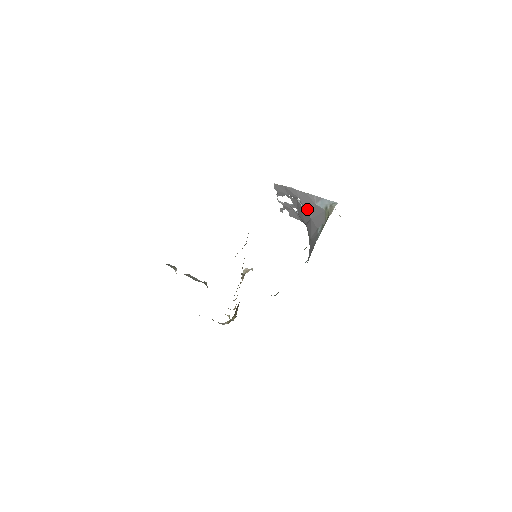
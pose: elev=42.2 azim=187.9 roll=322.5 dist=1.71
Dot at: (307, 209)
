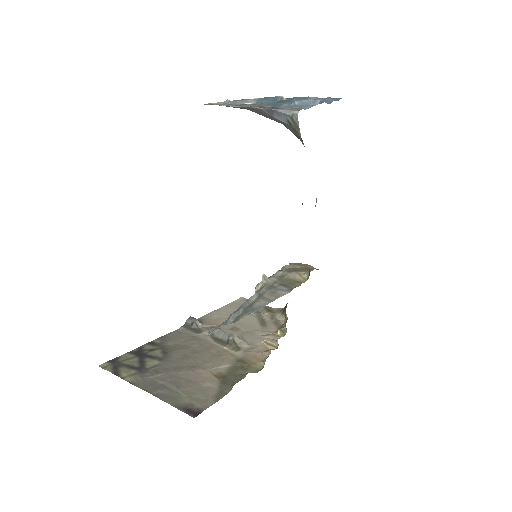
Dot at: occluded
